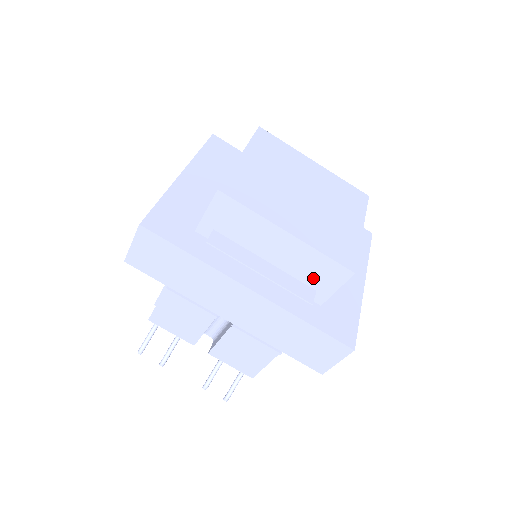
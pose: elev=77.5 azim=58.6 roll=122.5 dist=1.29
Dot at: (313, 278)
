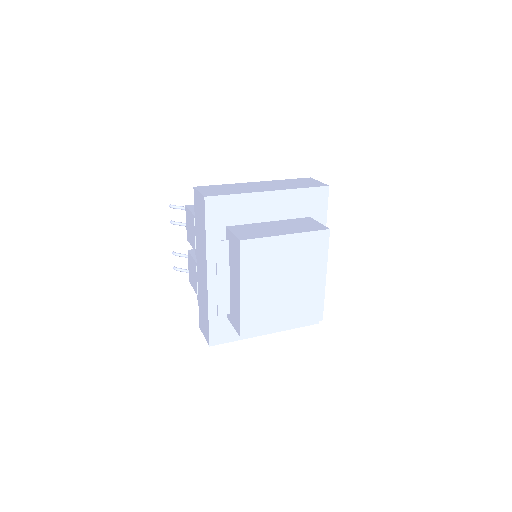
Dot at: (233, 311)
